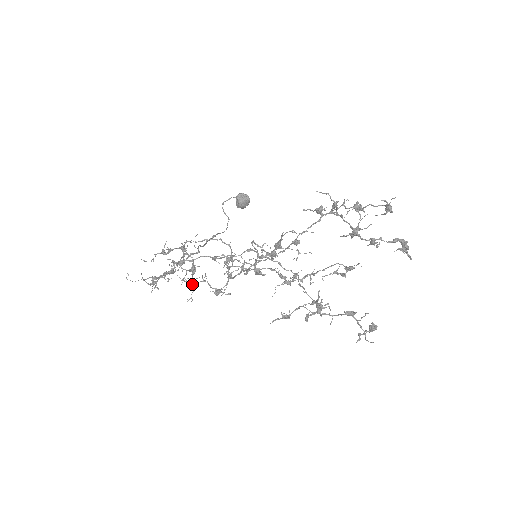
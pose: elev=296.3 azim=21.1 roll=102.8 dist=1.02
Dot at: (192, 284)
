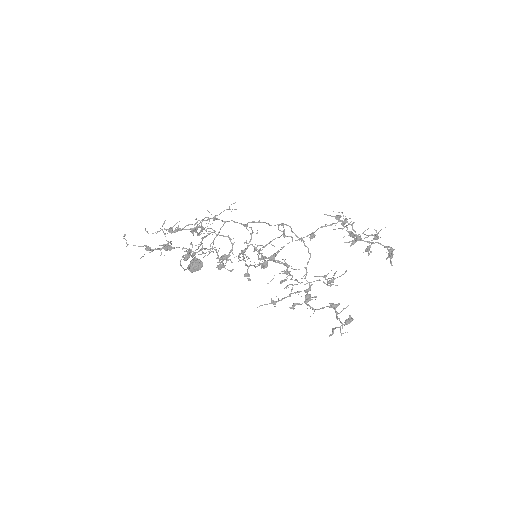
Dot at: (205, 249)
